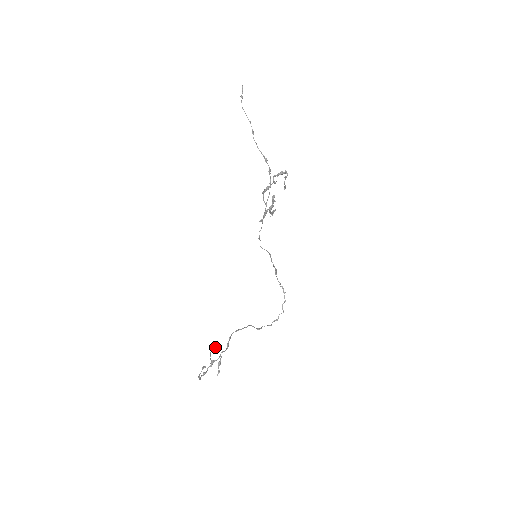
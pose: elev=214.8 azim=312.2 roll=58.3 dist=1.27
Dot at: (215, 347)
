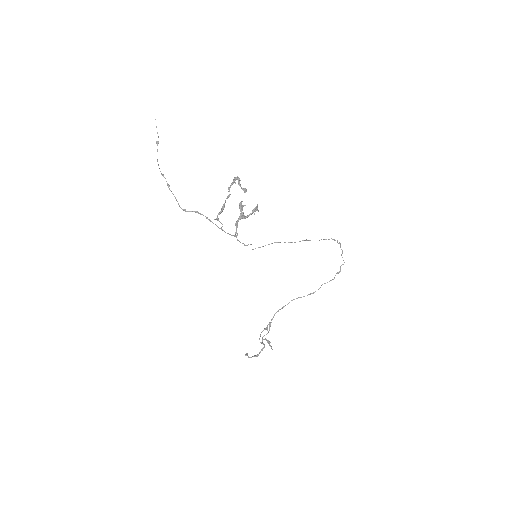
Dot at: (269, 324)
